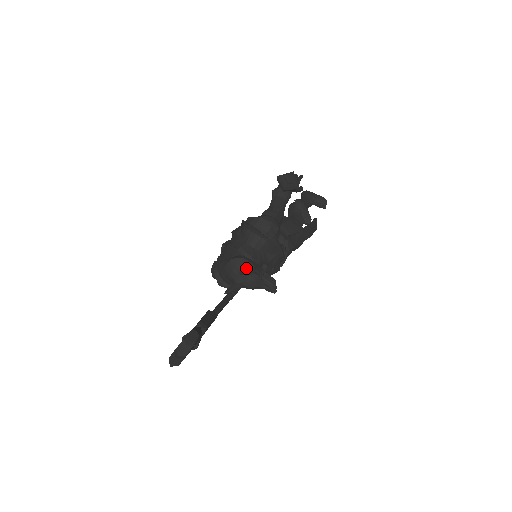
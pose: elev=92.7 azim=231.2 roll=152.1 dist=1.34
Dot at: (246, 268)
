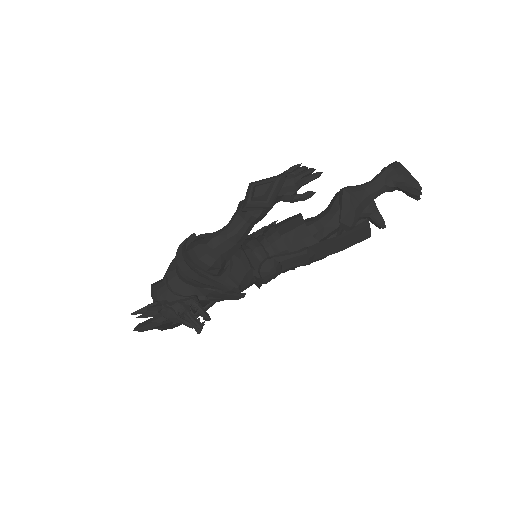
Dot at: (149, 306)
